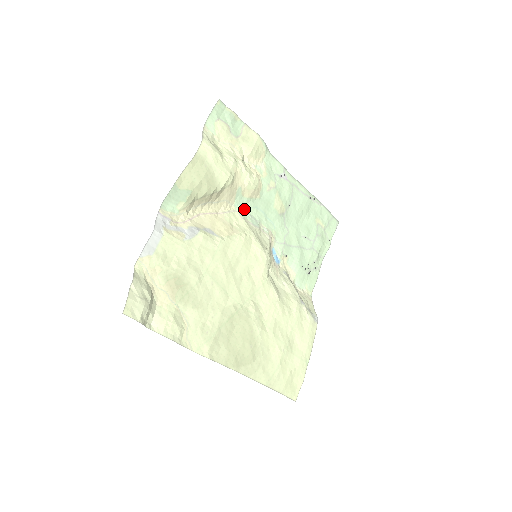
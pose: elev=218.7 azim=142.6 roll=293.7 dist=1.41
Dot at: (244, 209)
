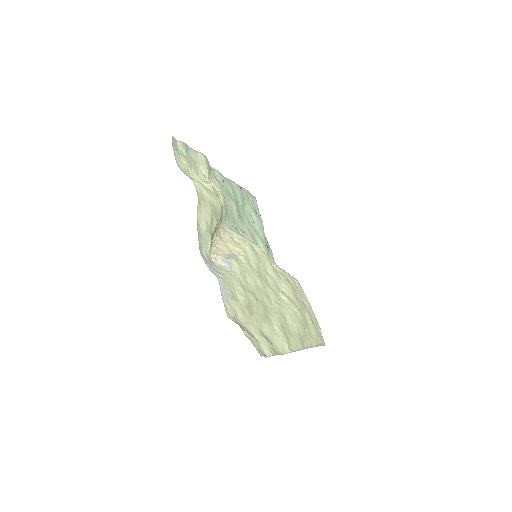
Dot at: (226, 223)
